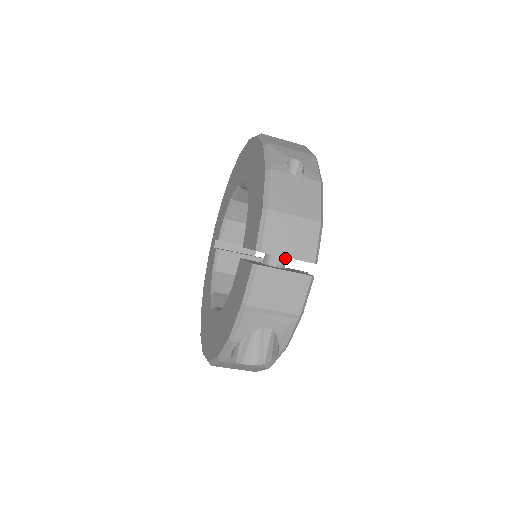
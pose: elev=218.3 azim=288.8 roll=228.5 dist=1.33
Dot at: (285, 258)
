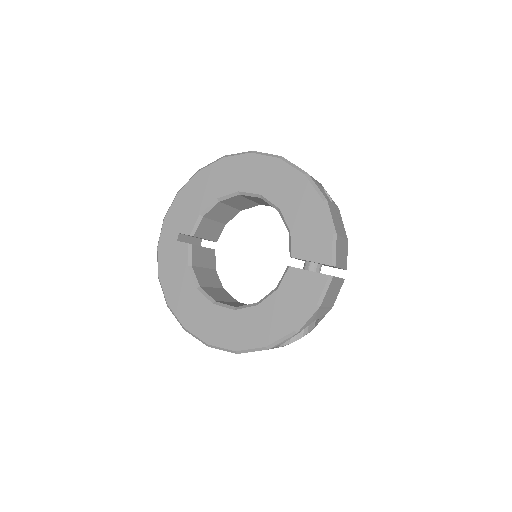
Dot at: (321, 265)
